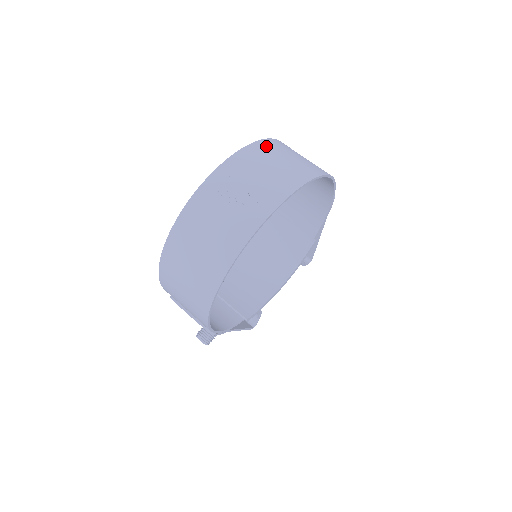
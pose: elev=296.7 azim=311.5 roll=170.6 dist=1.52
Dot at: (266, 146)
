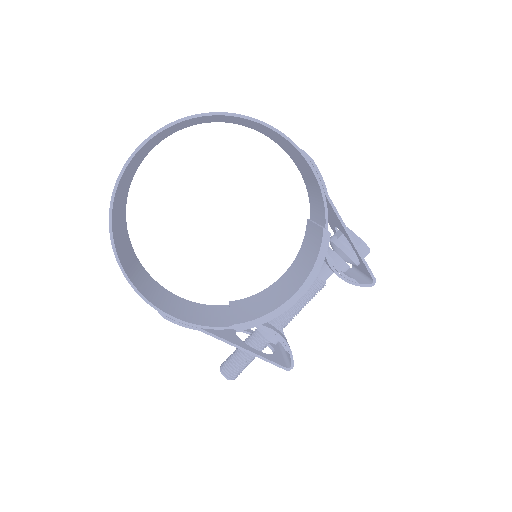
Dot at: occluded
